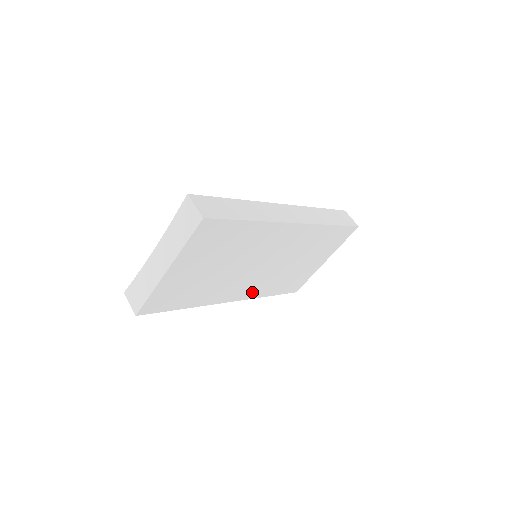
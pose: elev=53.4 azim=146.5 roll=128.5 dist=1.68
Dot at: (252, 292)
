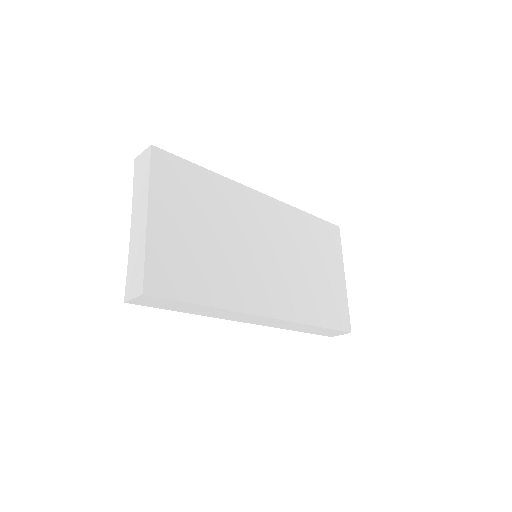
Dot at: (286, 307)
